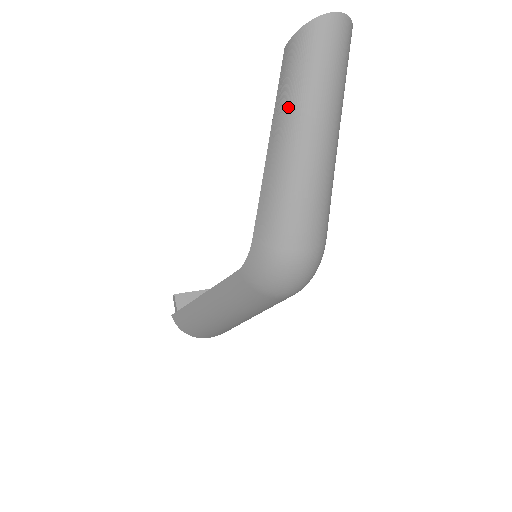
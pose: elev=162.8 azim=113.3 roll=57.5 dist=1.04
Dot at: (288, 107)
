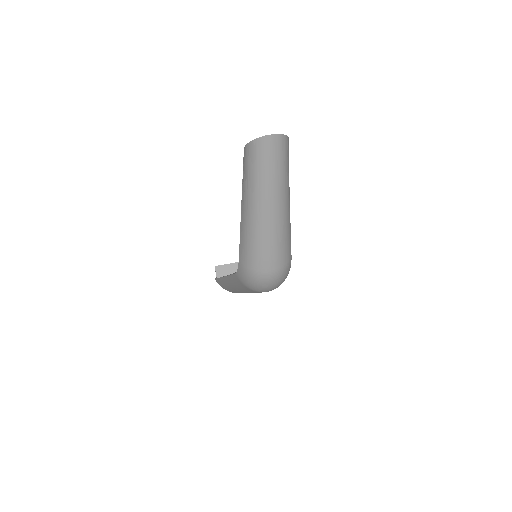
Dot at: (247, 188)
